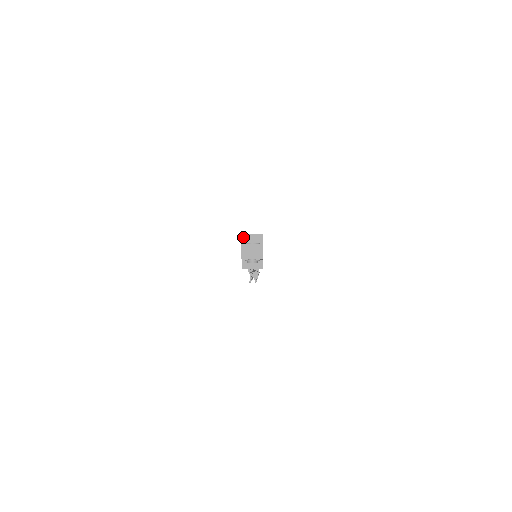
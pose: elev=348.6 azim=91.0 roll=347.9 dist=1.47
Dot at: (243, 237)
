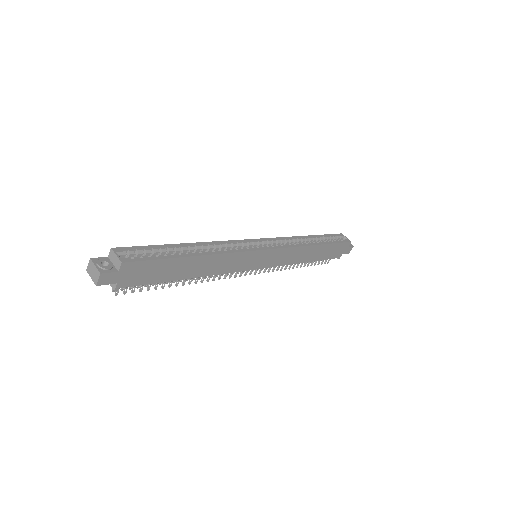
Dot at: (111, 251)
